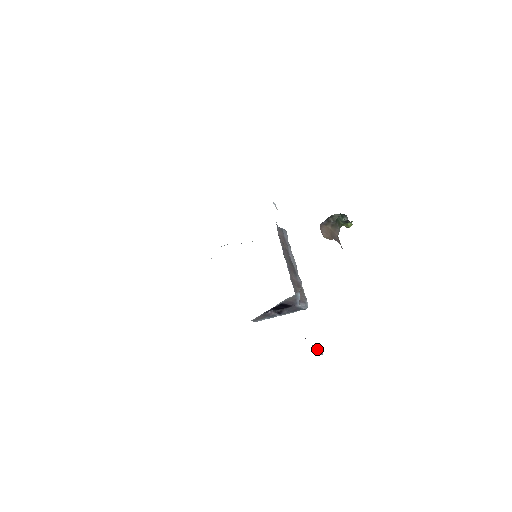
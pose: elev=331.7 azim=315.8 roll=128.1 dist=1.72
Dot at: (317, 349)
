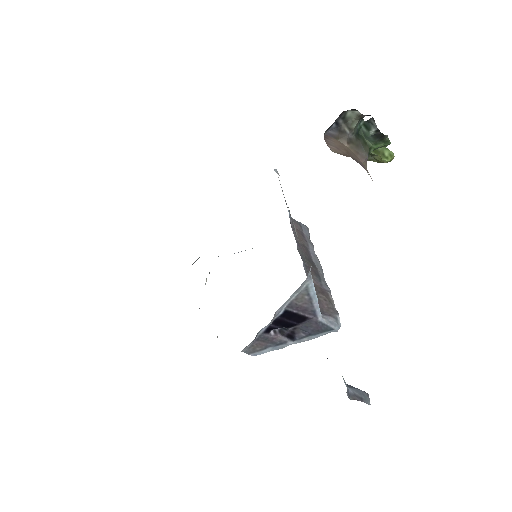
Dot at: (357, 392)
